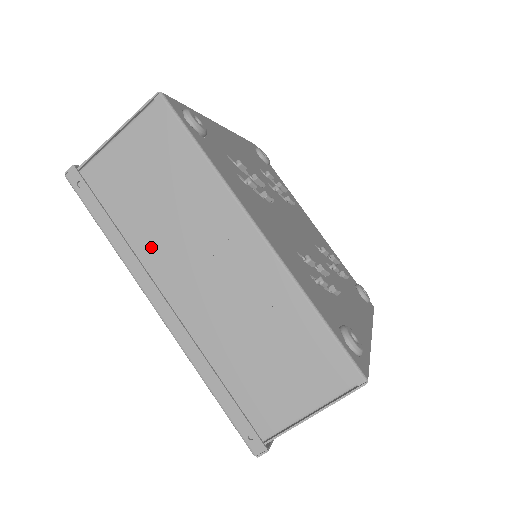
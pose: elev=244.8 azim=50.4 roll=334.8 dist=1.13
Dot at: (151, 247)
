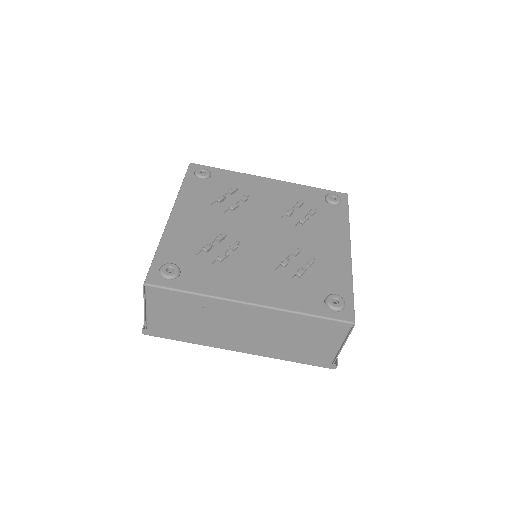
Dot at: (210, 334)
